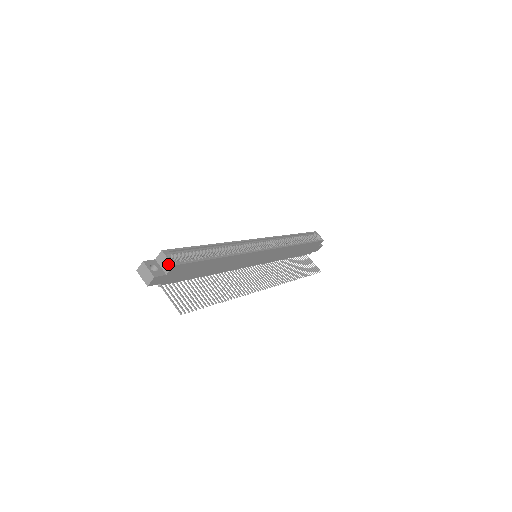
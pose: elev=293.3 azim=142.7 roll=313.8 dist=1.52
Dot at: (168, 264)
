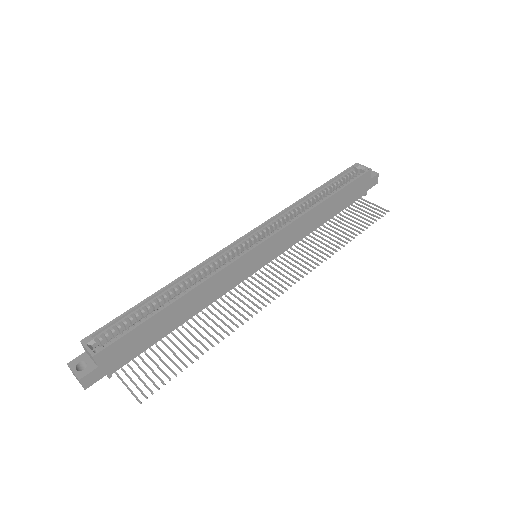
Dot at: (90, 355)
